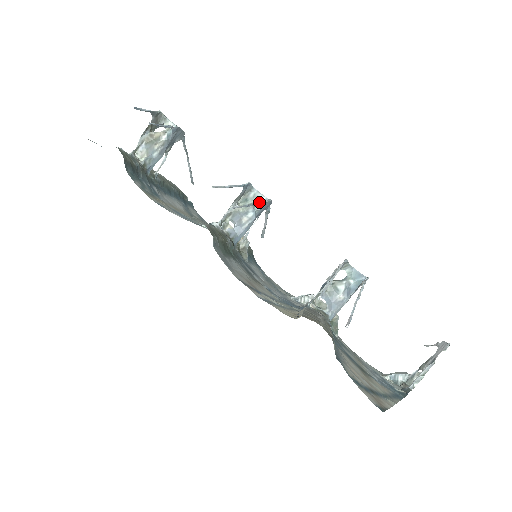
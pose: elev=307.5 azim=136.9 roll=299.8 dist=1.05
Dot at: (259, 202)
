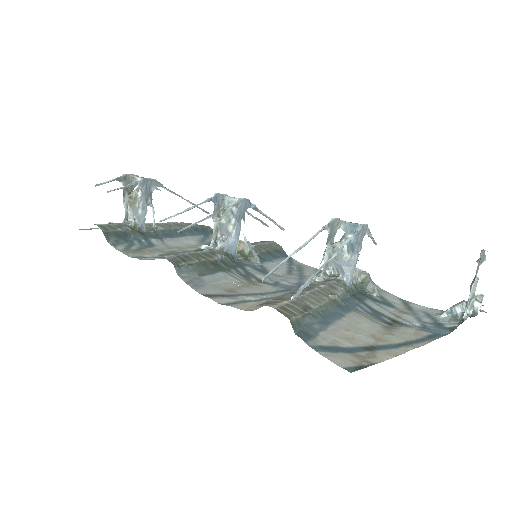
Dot at: (224, 208)
